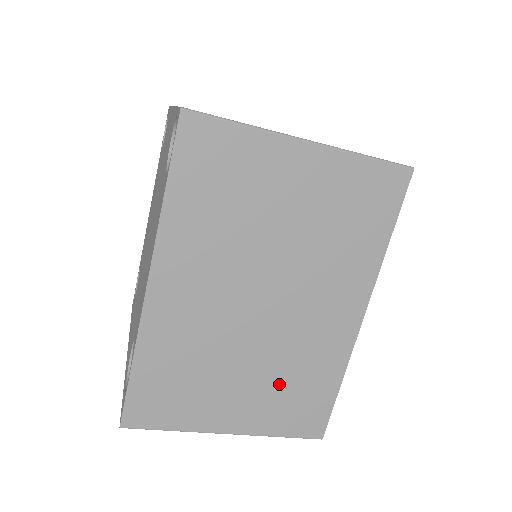
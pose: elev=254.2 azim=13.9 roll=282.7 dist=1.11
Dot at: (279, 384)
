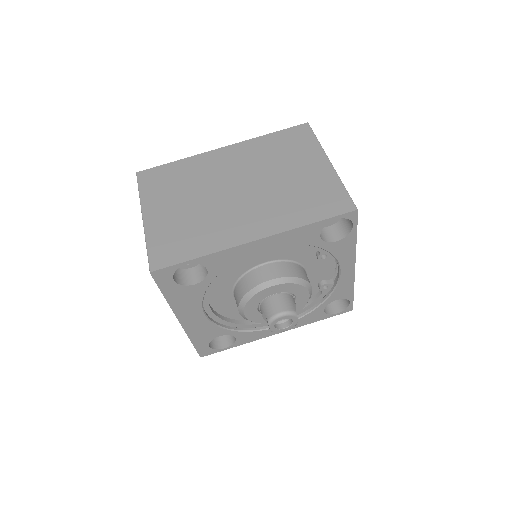
Dot at: (187, 224)
